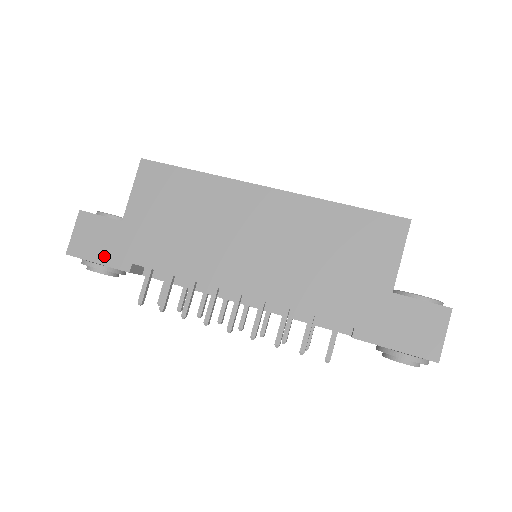
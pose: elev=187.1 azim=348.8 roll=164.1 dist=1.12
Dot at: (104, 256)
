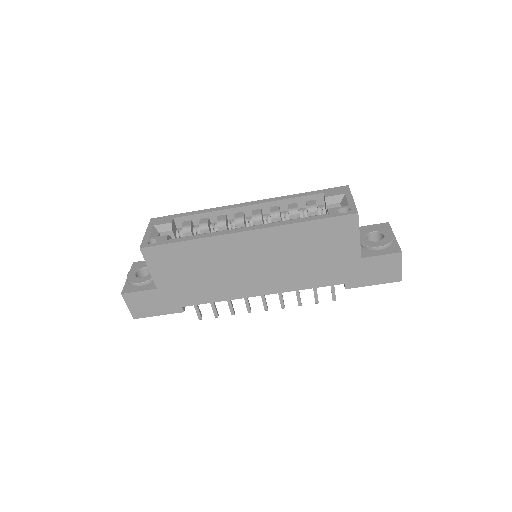
Dot at: (160, 311)
